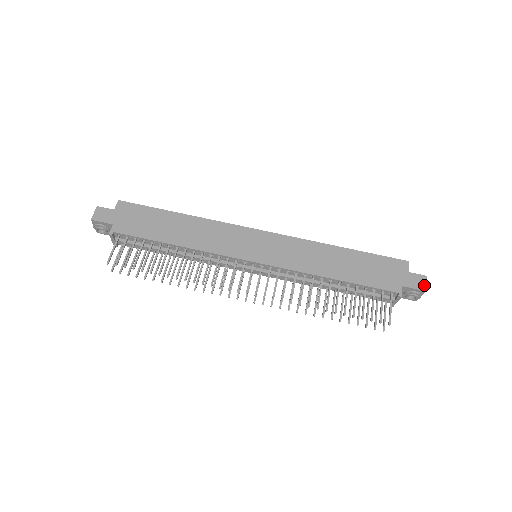
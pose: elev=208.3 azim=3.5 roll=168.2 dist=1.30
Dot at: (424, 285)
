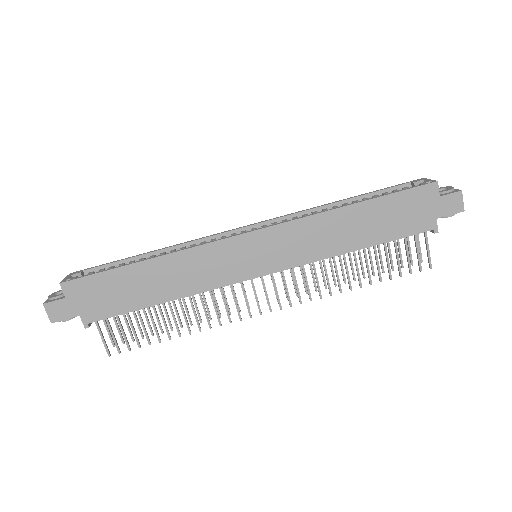
Dot at: (461, 205)
